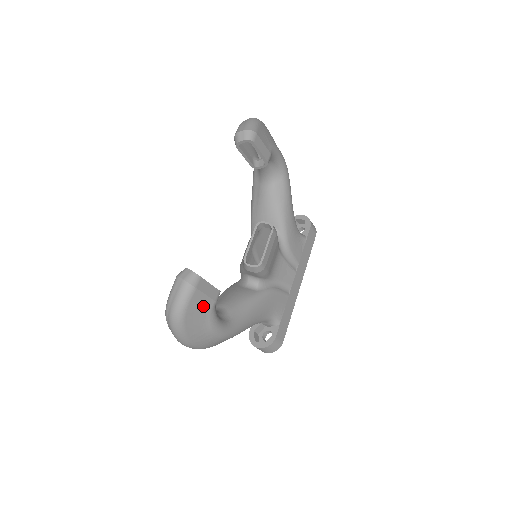
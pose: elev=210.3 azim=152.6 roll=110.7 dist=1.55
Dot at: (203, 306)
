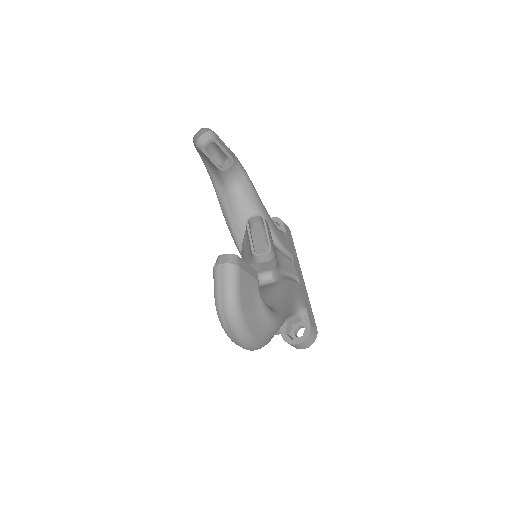
Dot at: (251, 287)
